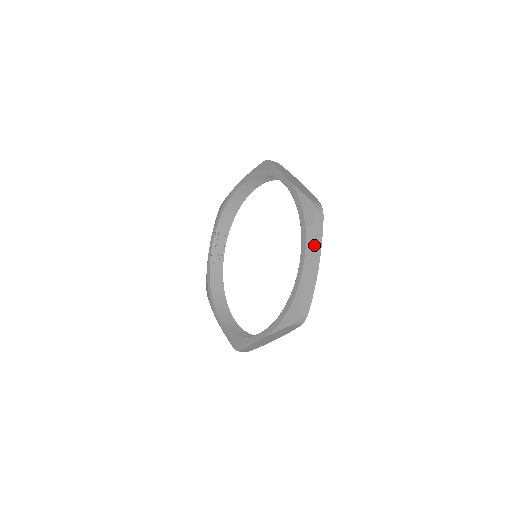
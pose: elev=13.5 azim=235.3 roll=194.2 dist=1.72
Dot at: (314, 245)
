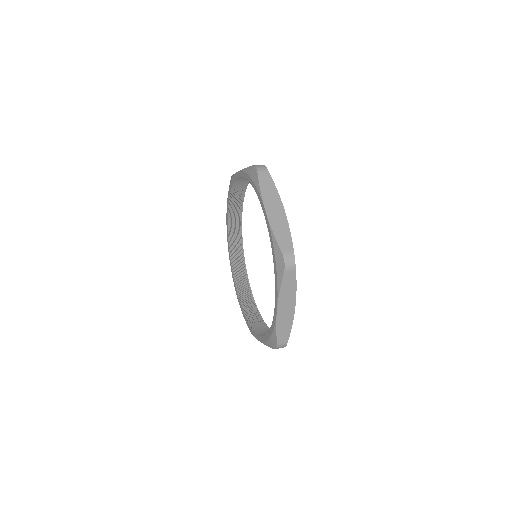
Dot at: occluded
